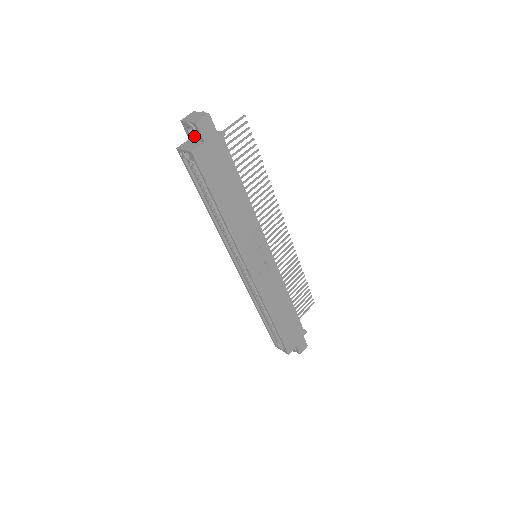
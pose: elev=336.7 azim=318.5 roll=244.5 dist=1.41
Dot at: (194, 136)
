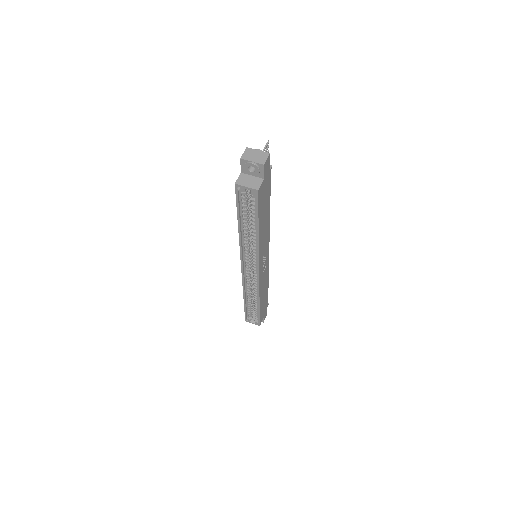
Dot at: (254, 173)
